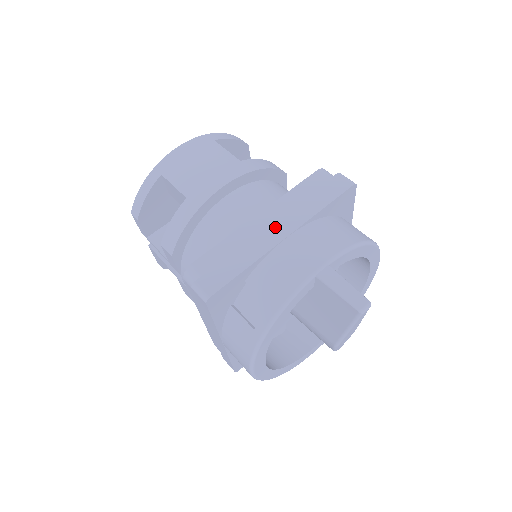
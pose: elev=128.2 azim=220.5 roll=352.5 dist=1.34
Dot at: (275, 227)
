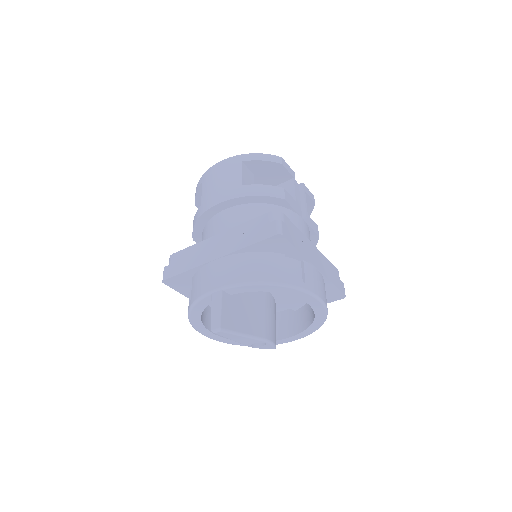
Dot at: (216, 249)
